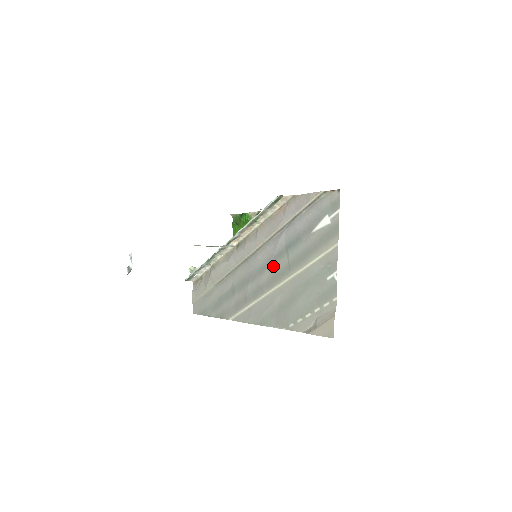
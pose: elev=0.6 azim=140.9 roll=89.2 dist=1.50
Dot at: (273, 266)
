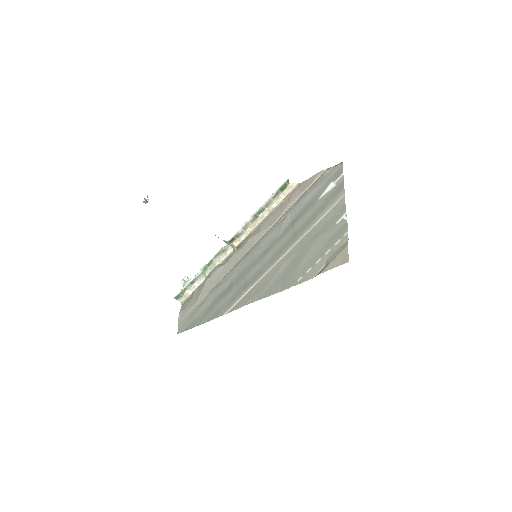
Dot at: (278, 243)
